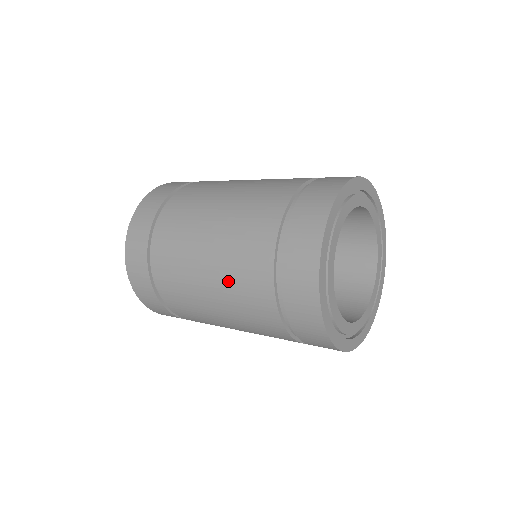
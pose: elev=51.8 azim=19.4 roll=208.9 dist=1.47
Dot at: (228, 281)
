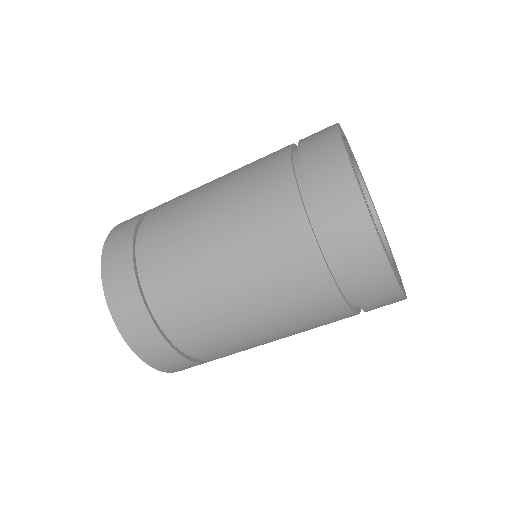
Dot at: (274, 300)
